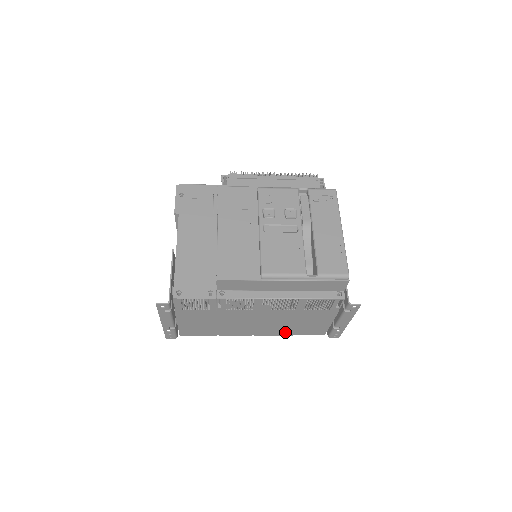
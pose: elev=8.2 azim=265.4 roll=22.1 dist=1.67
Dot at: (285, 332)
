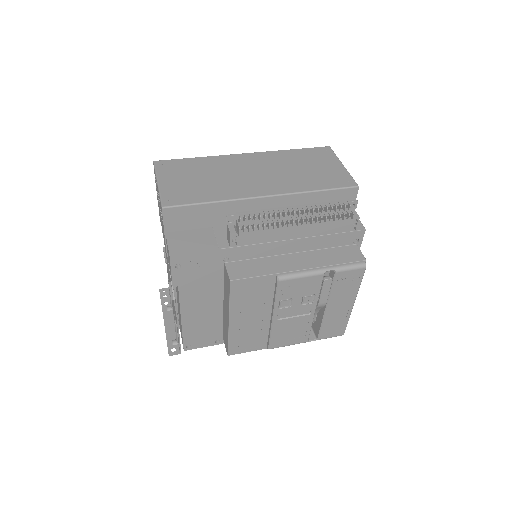
Dot at: occluded
